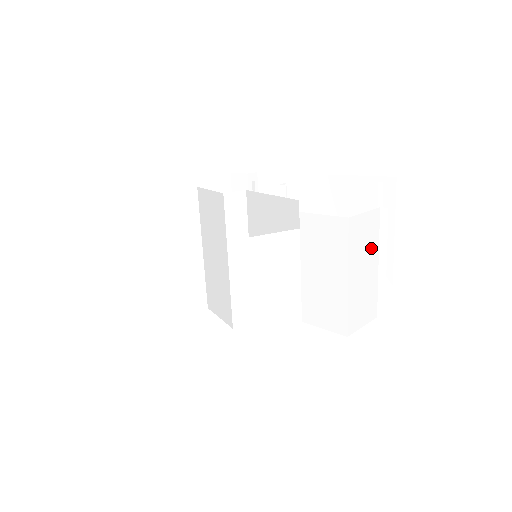
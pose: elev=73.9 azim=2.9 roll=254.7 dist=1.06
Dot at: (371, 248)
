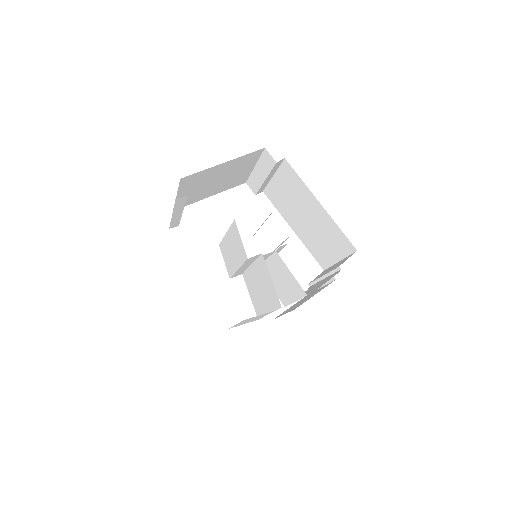
Dot at: occluded
